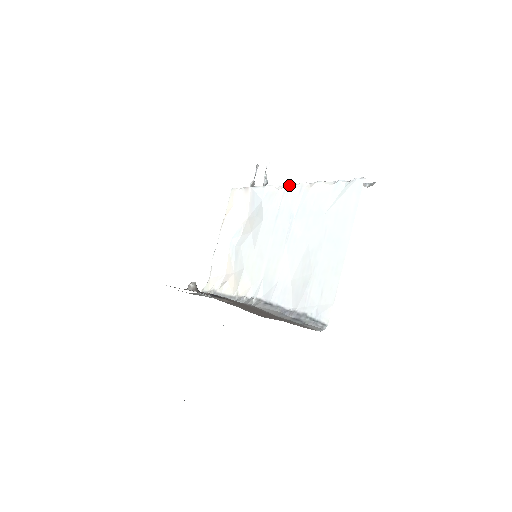
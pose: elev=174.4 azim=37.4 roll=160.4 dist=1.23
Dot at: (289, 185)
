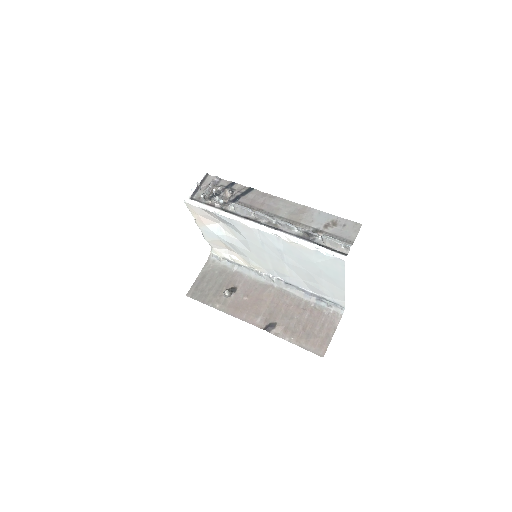
Dot at: (260, 227)
